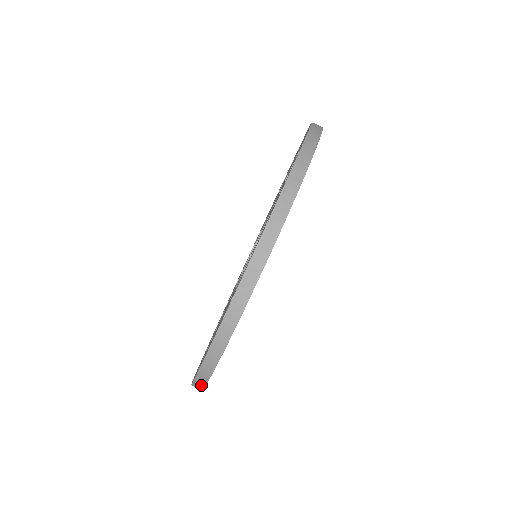
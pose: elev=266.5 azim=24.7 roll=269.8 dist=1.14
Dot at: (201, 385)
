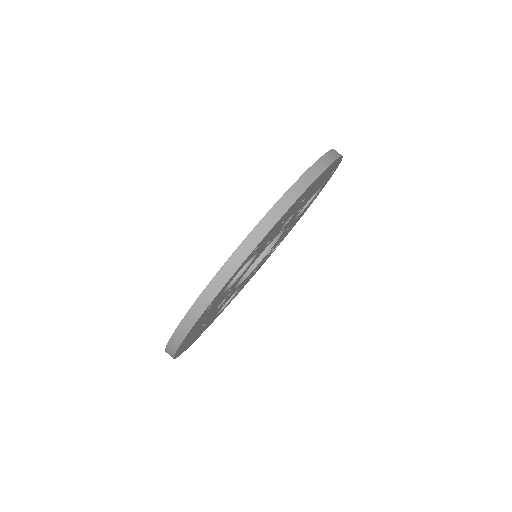
Dot at: (171, 356)
